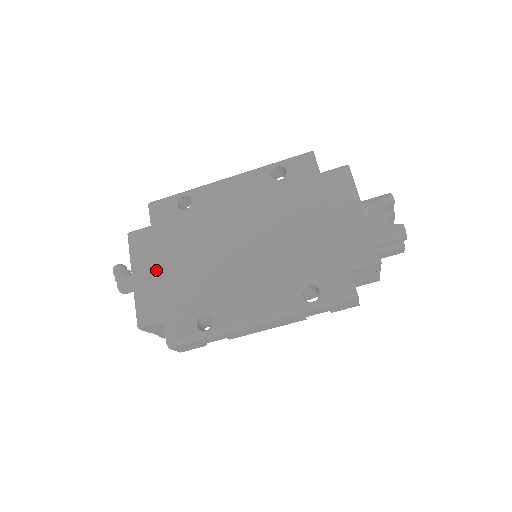
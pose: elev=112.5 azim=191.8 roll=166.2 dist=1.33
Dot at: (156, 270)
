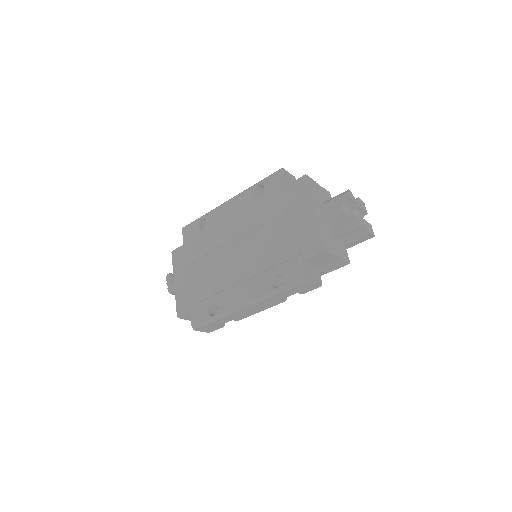
Dot at: (187, 275)
